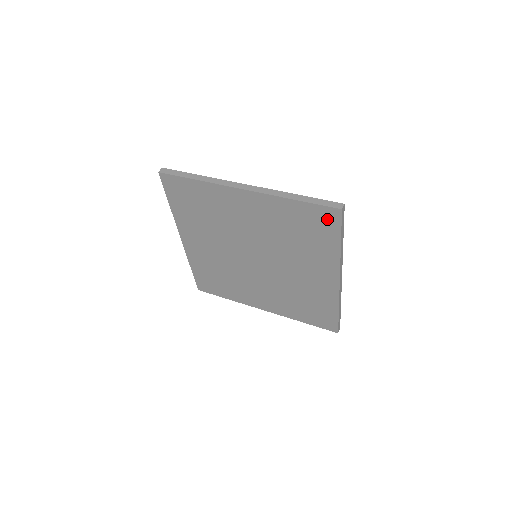
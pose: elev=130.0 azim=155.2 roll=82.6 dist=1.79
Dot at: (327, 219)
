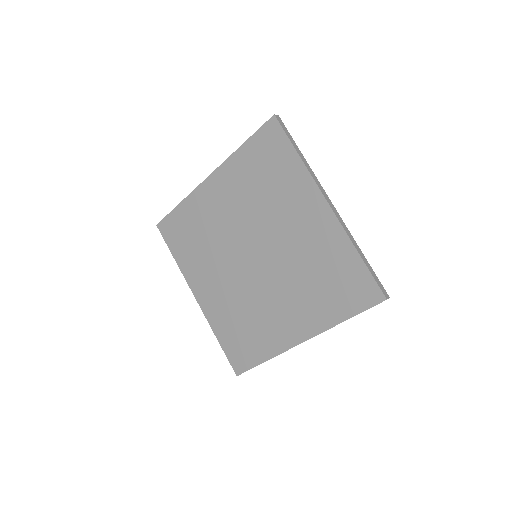
Dot at: (272, 137)
